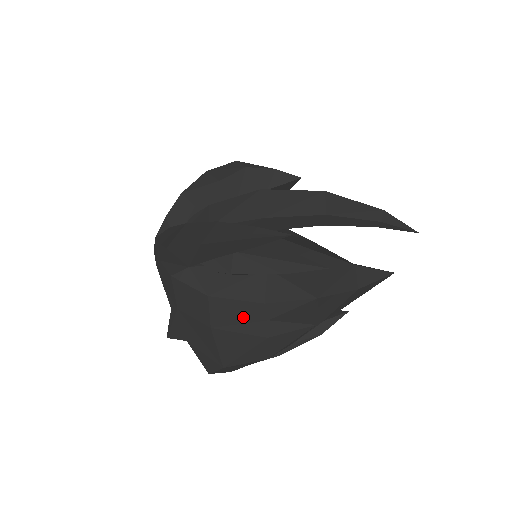
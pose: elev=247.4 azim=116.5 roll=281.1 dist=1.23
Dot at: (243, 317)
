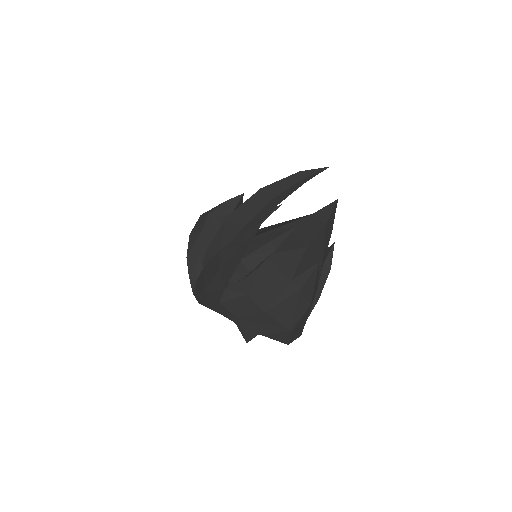
Dot at: (276, 291)
